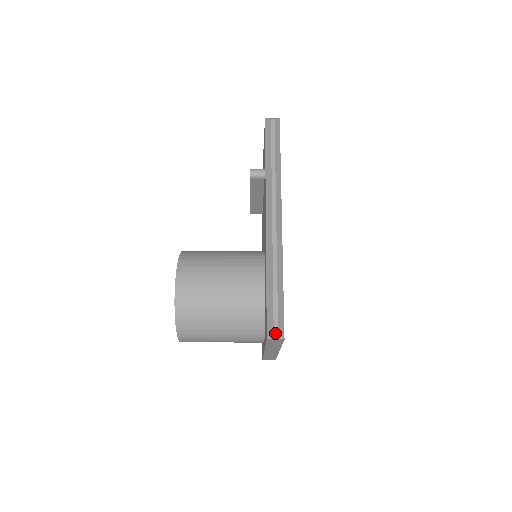
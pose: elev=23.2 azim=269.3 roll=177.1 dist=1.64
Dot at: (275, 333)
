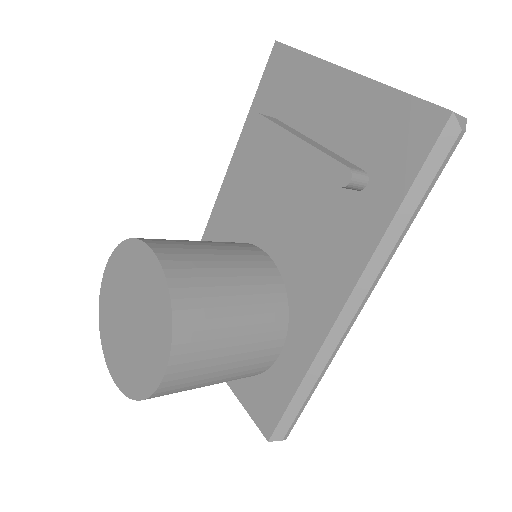
Dot at: (282, 440)
